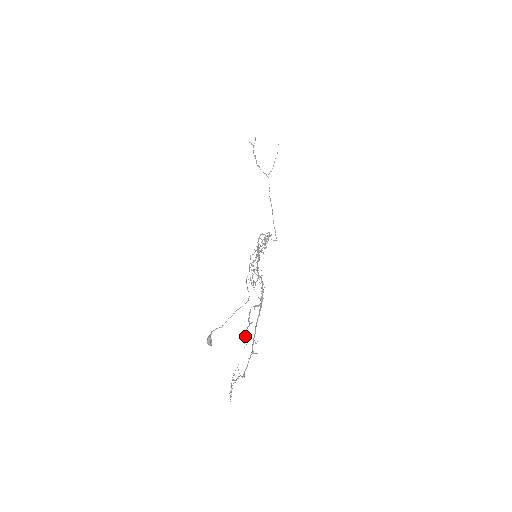
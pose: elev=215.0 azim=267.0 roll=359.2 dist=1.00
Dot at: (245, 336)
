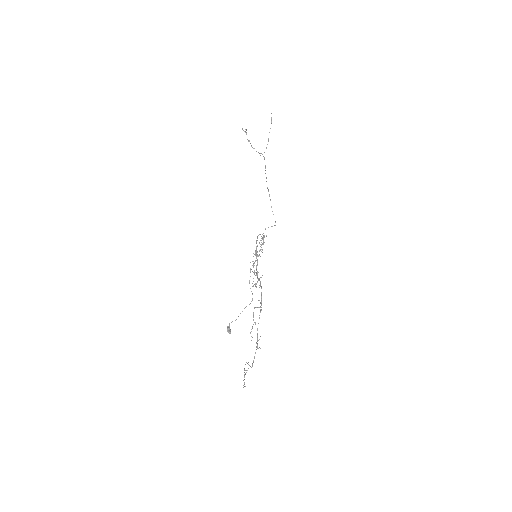
Dot at: occluded
